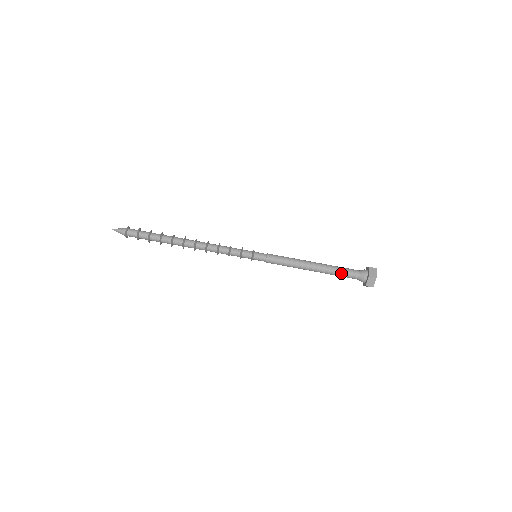
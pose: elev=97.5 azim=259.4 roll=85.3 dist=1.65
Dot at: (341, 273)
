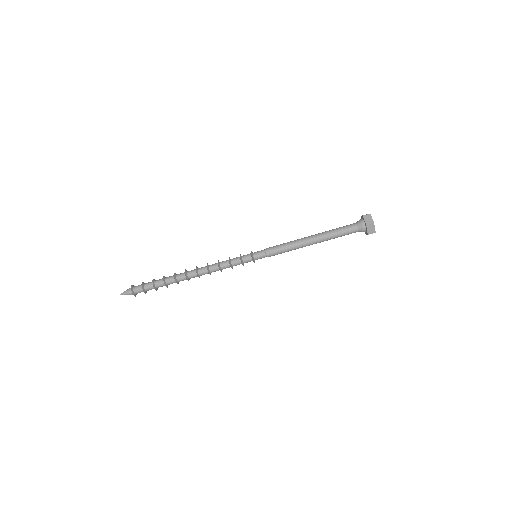
Dot at: occluded
